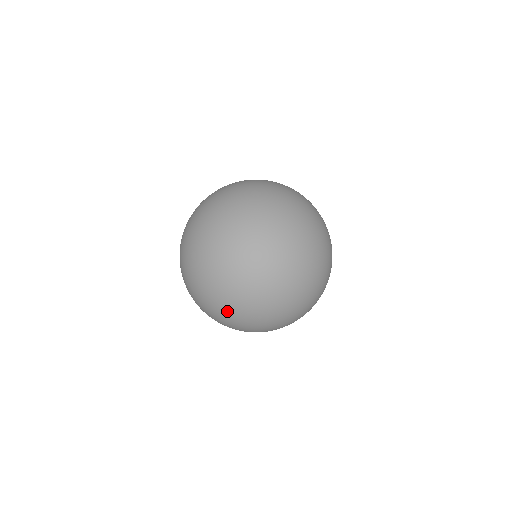
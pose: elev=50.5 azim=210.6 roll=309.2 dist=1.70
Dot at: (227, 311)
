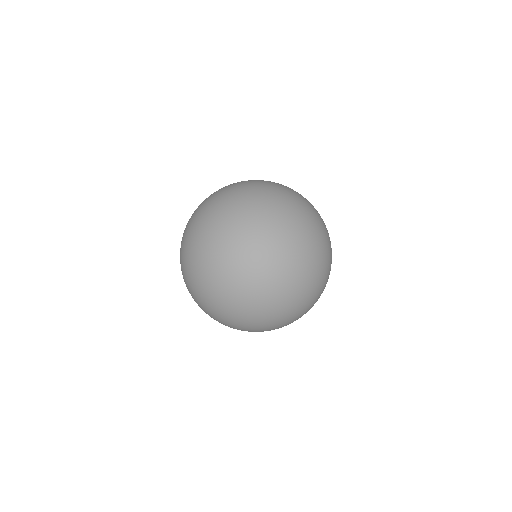
Dot at: (229, 326)
